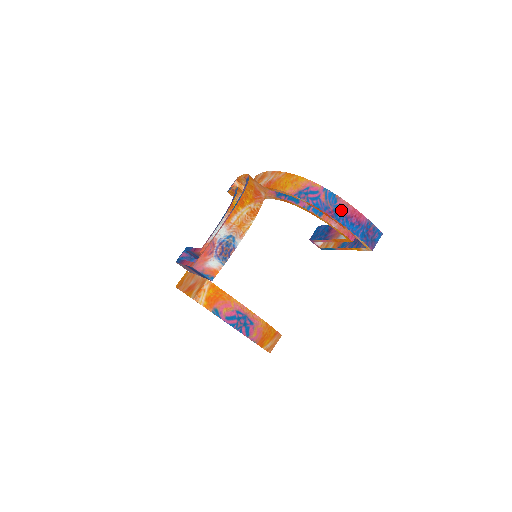
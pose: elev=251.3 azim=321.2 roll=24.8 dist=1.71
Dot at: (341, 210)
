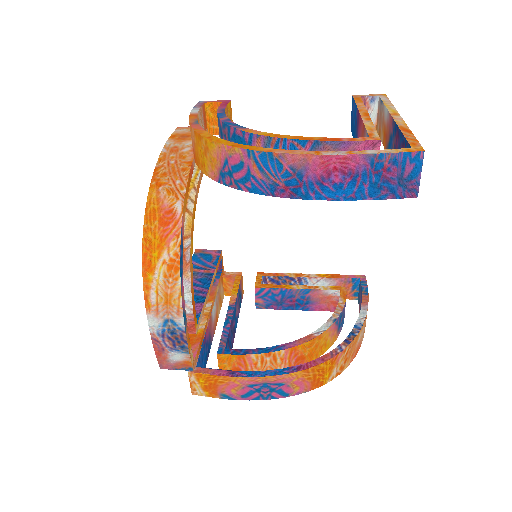
Dot at: (299, 176)
